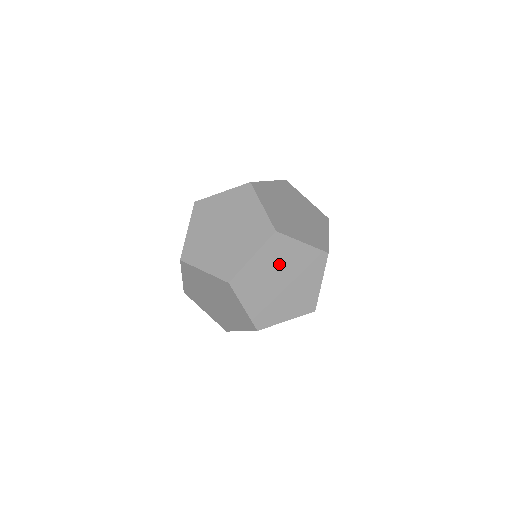
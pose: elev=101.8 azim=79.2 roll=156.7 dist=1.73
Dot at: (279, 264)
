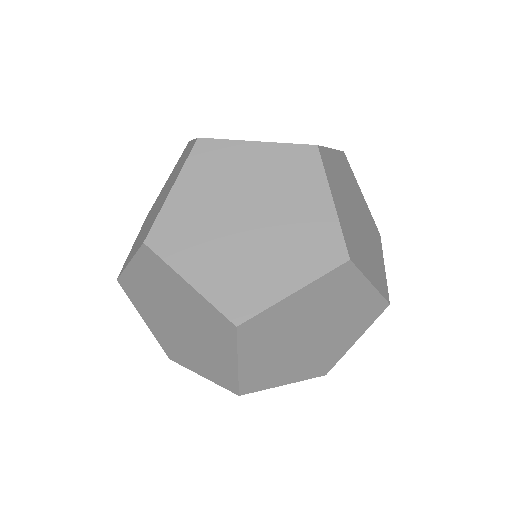
Dot at: occluded
